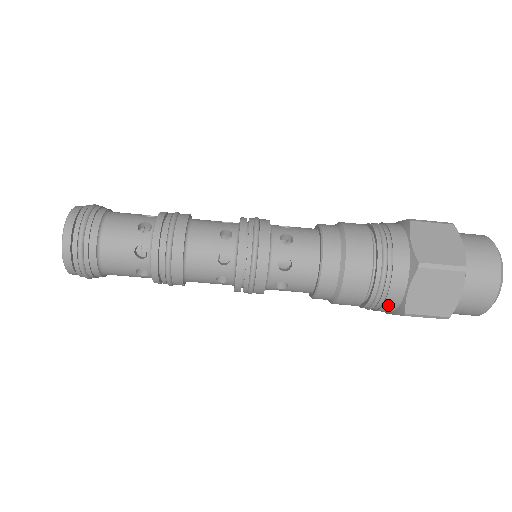
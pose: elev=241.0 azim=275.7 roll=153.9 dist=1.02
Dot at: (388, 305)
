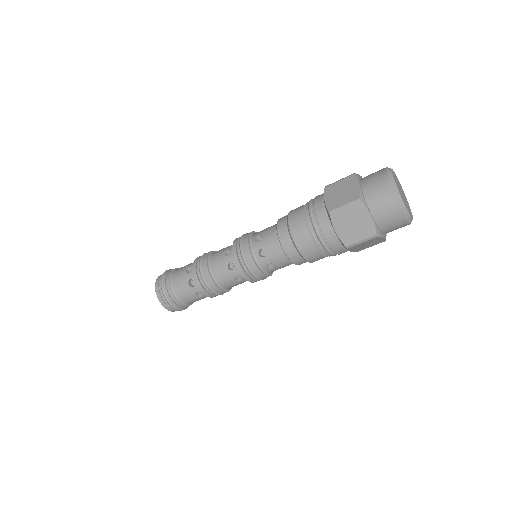
Dot at: (335, 247)
